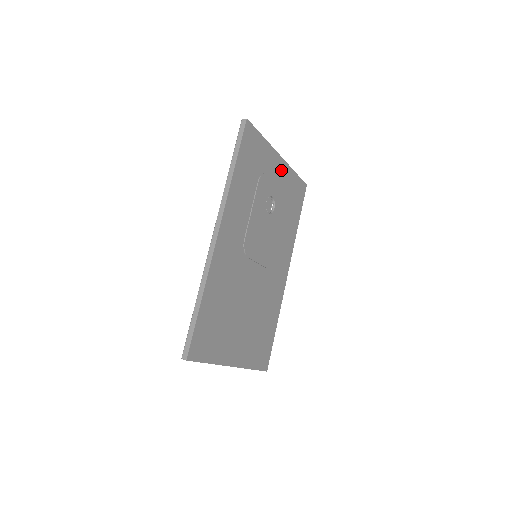
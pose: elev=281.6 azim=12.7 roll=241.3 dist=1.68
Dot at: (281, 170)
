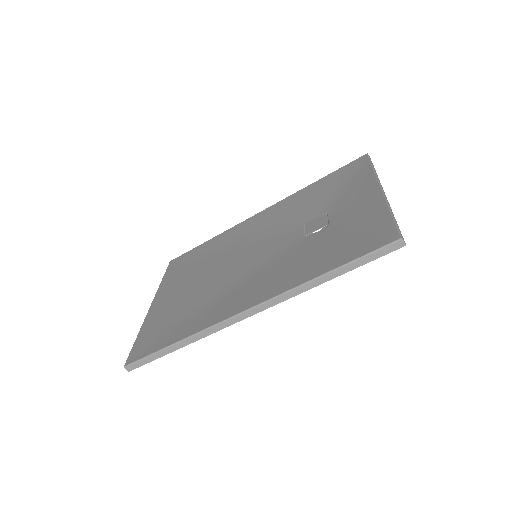
Dot at: occluded
